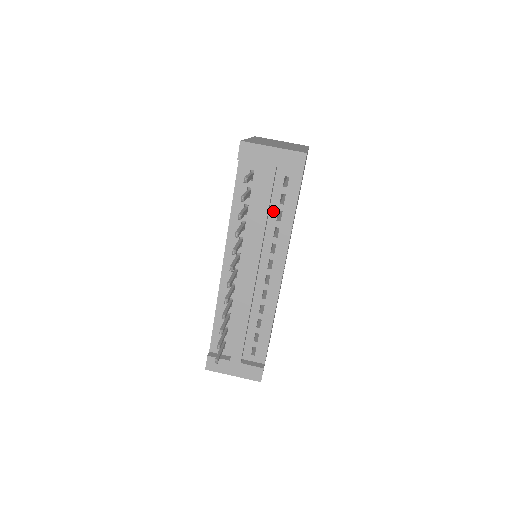
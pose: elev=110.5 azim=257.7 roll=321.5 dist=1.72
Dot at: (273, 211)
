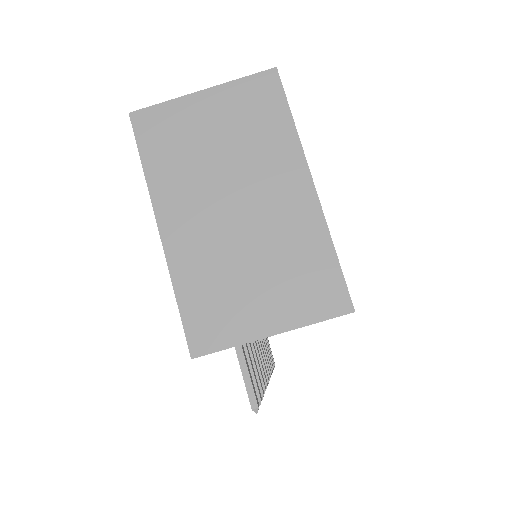
Dot at: occluded
